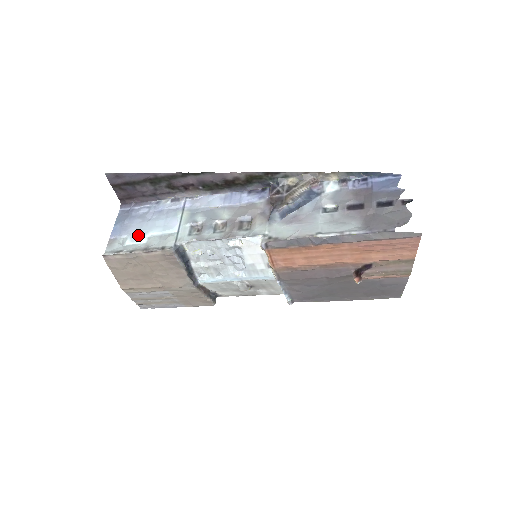
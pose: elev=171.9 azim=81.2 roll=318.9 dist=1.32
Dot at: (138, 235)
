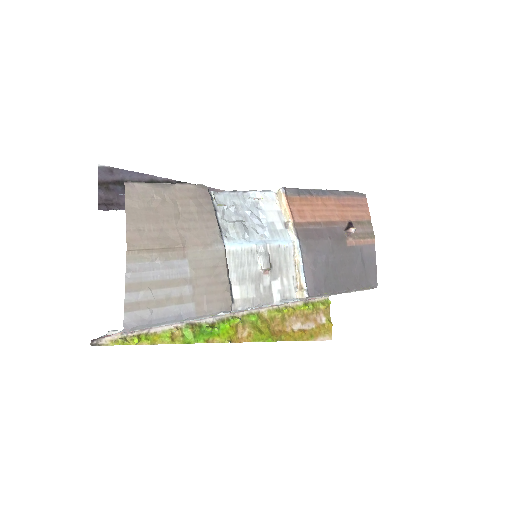
Dot at: occluded
